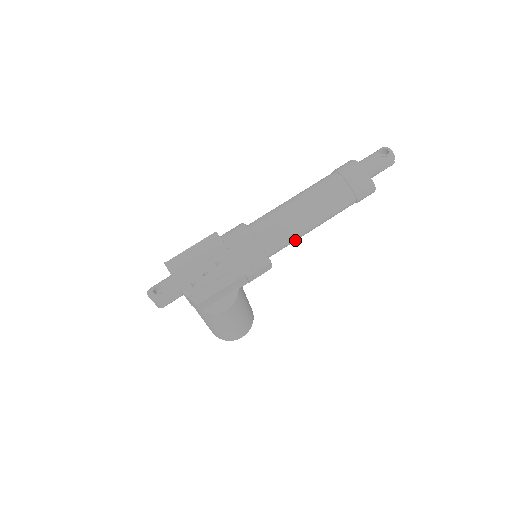
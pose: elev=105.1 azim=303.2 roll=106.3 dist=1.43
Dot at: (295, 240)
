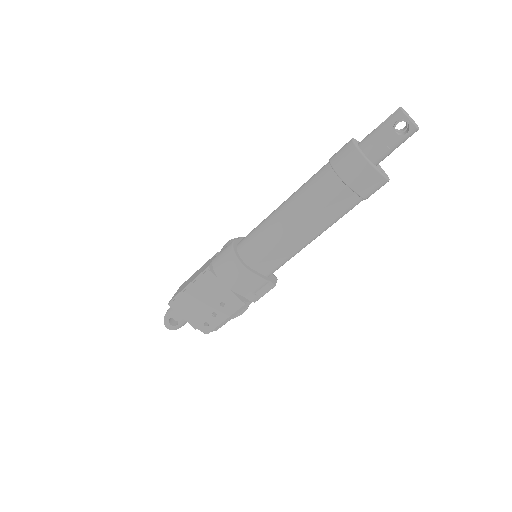
Dot at: occluded
